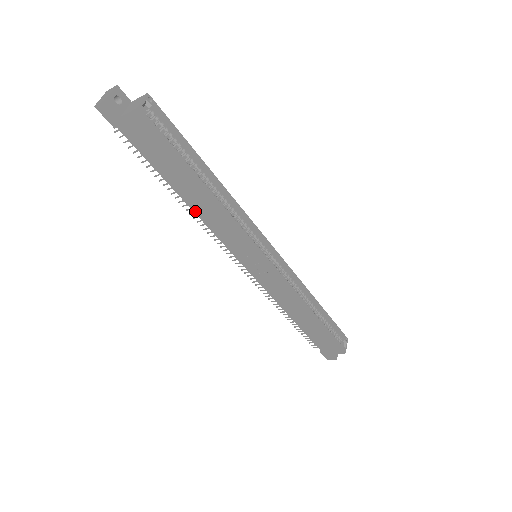
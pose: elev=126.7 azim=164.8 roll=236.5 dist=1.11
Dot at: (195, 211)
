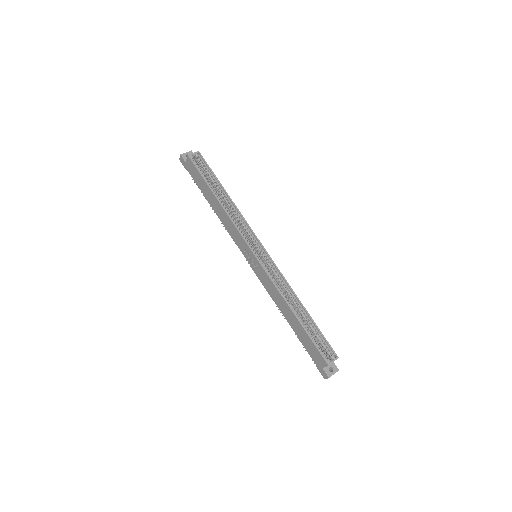
Dot at: (220, 218)
